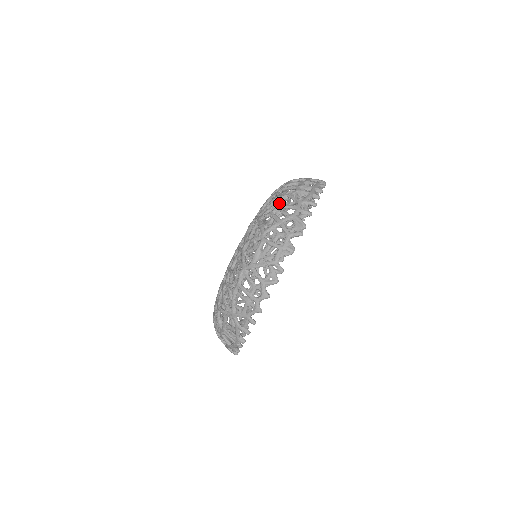
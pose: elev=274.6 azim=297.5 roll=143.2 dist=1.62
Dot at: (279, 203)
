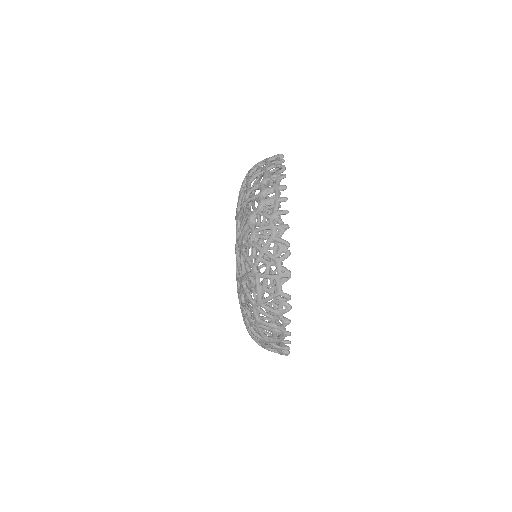
Dot at: (251, 227)
